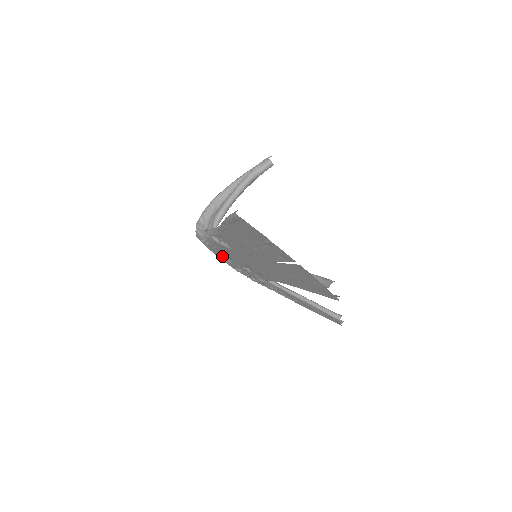
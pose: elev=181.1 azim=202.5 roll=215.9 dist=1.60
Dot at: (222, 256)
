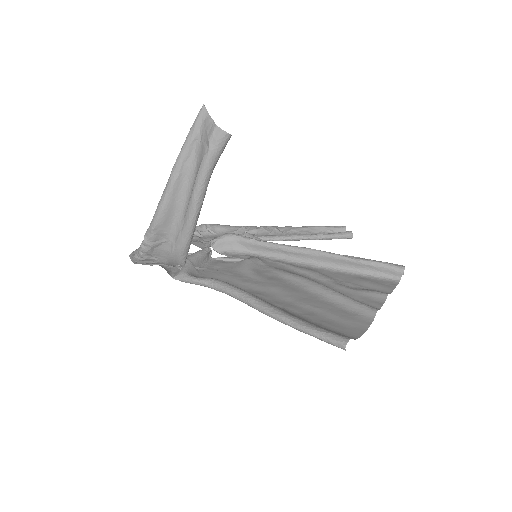
Dot at: occluded
